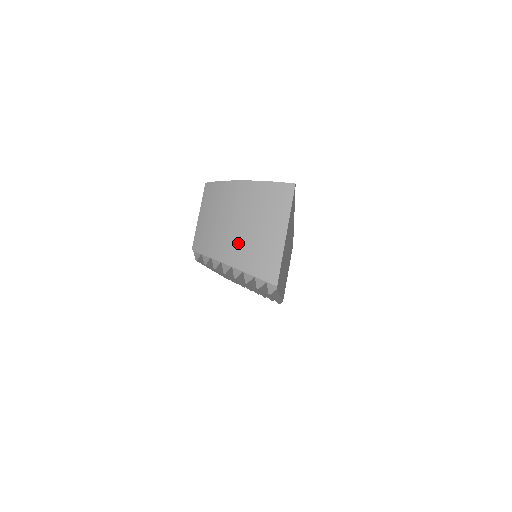
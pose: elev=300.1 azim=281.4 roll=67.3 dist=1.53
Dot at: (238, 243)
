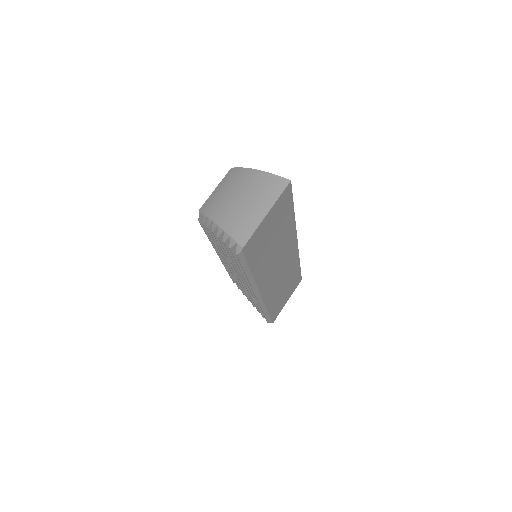
Dot at: (231, 210)
